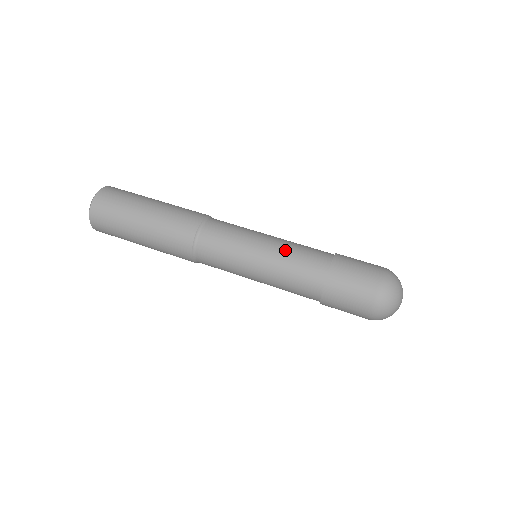
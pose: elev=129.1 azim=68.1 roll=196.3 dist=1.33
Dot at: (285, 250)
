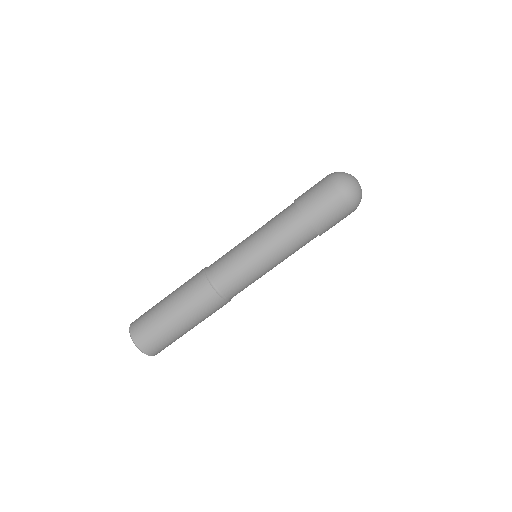
Dot at: (266, 231)
